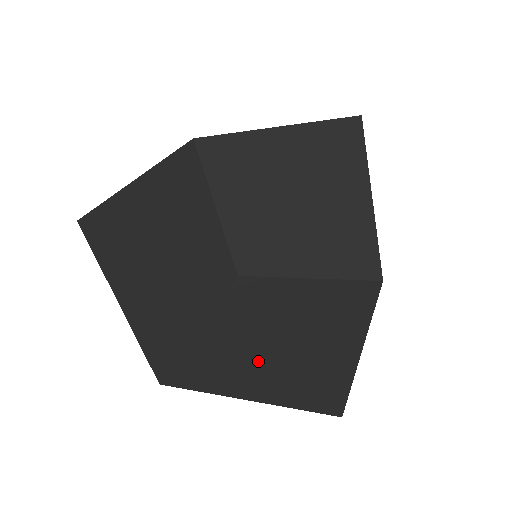
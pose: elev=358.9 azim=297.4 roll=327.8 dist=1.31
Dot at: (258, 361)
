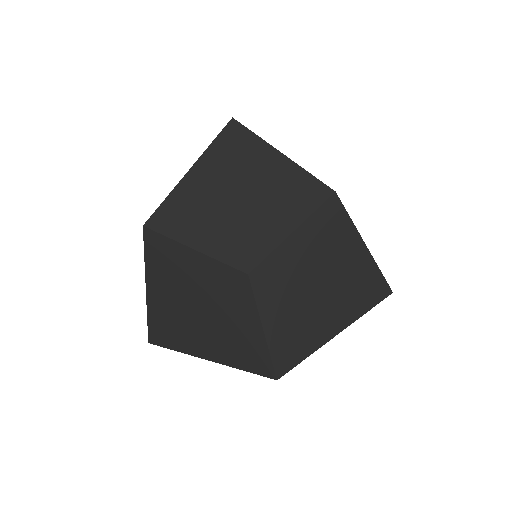
Dot at: (283, 301)
